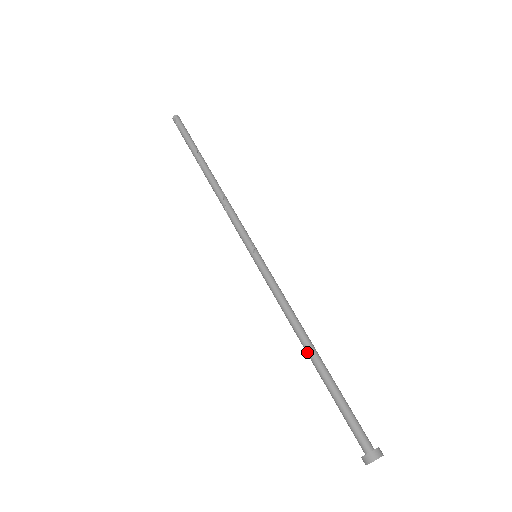
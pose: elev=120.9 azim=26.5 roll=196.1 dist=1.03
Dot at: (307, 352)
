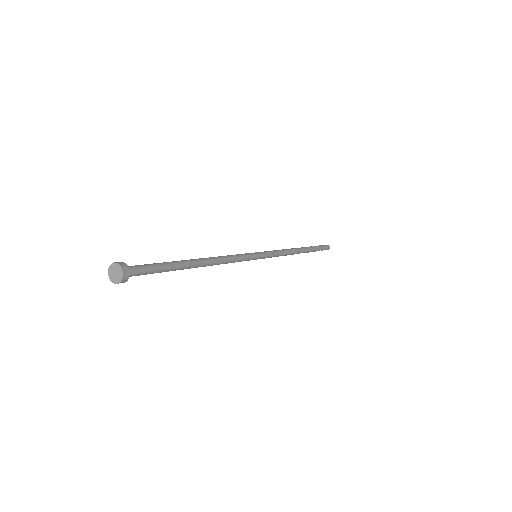
Dot at: occluded
